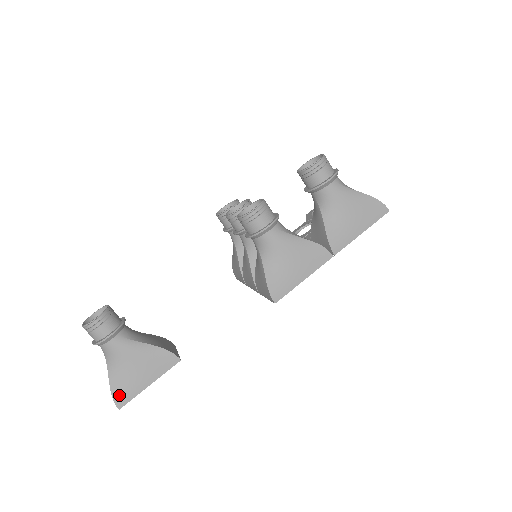
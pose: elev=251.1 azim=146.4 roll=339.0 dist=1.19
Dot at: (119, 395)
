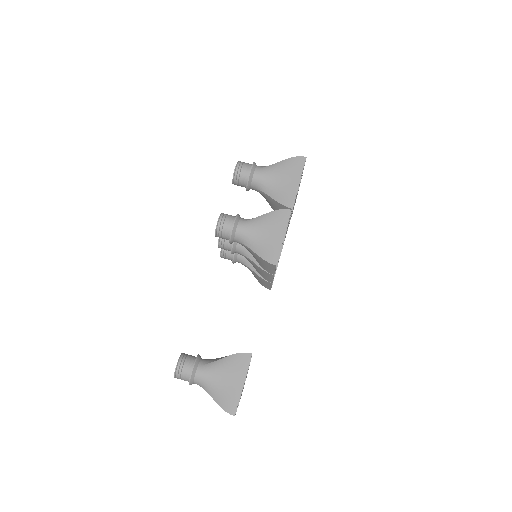
Dot at: (227, 406)
